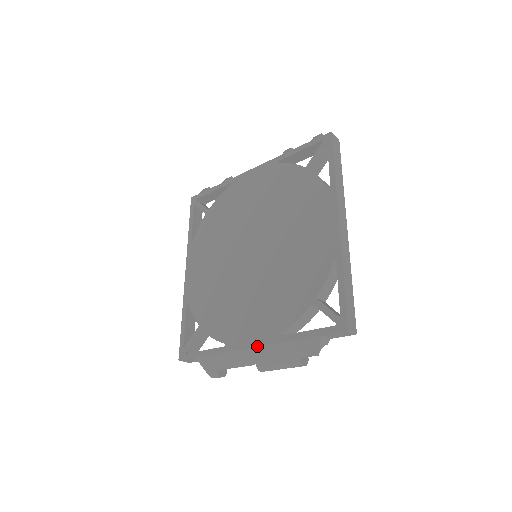
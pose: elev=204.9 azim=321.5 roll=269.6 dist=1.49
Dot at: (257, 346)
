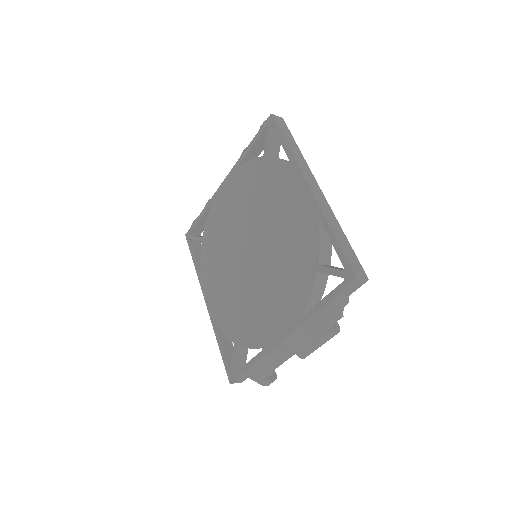
Dot at: (288, 335)
